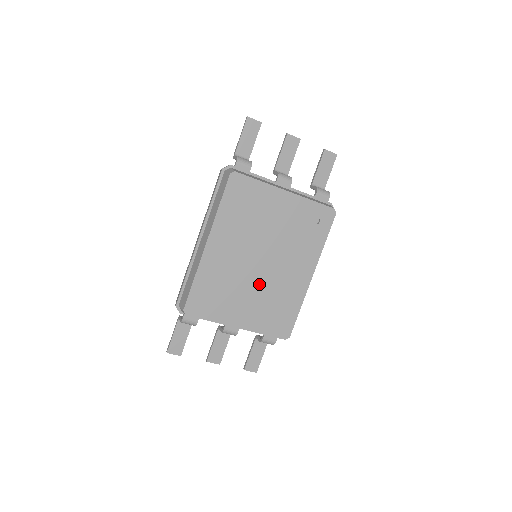
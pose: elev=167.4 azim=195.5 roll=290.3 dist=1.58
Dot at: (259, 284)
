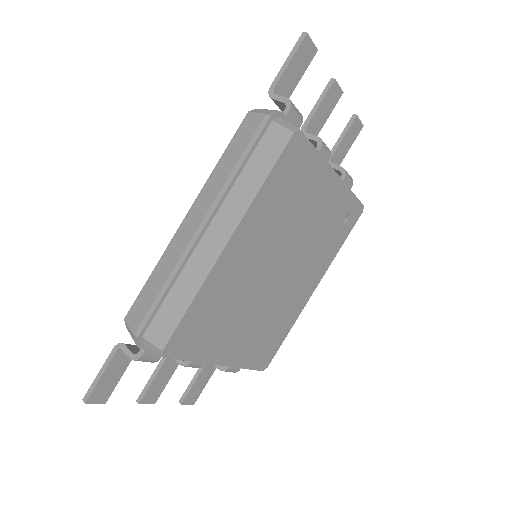
Dot at: (264, 303)
